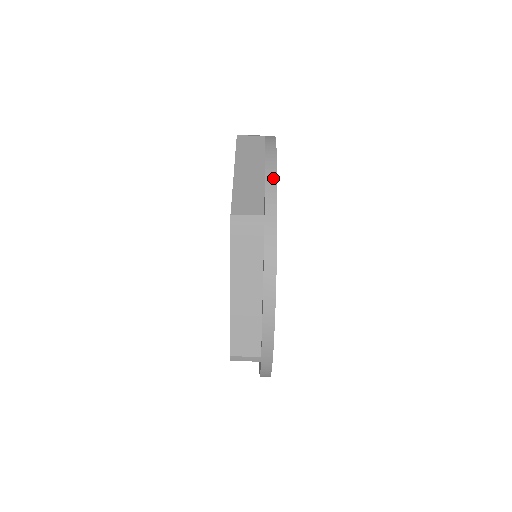
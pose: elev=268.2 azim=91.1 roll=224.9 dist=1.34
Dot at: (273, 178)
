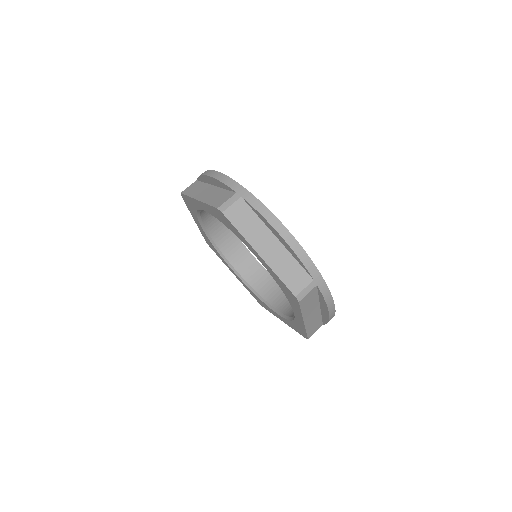
Dot at: (301, 251)
